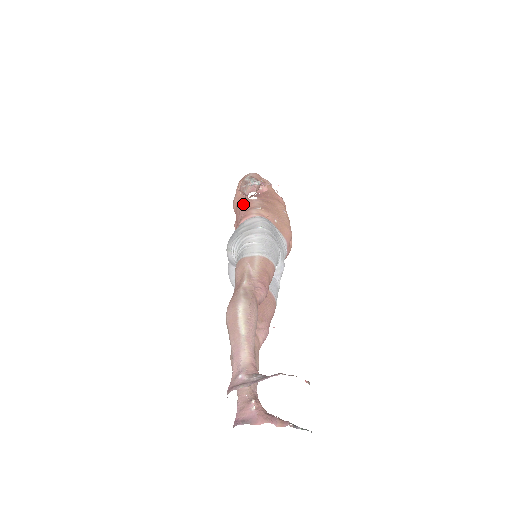
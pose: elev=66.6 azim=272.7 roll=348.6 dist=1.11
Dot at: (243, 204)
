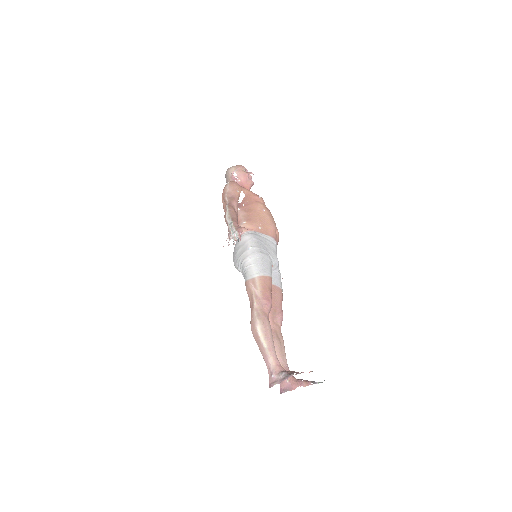
Dot at: occluded
